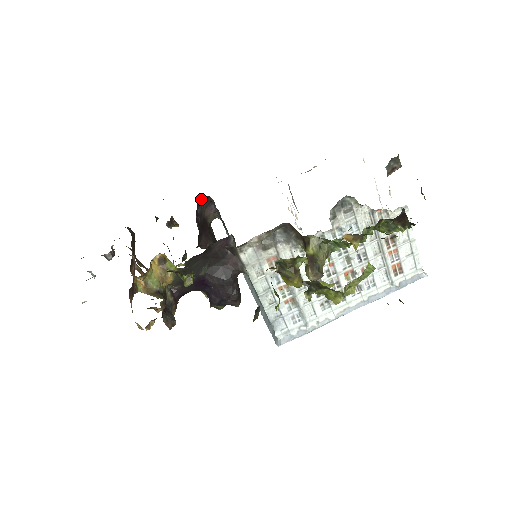
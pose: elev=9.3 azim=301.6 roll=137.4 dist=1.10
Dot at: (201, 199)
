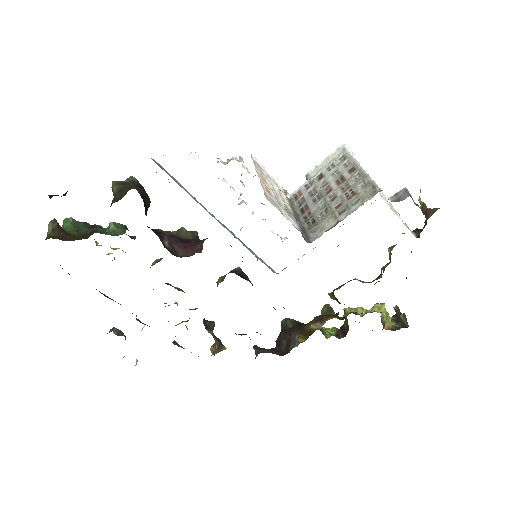
Dot at: occluded
